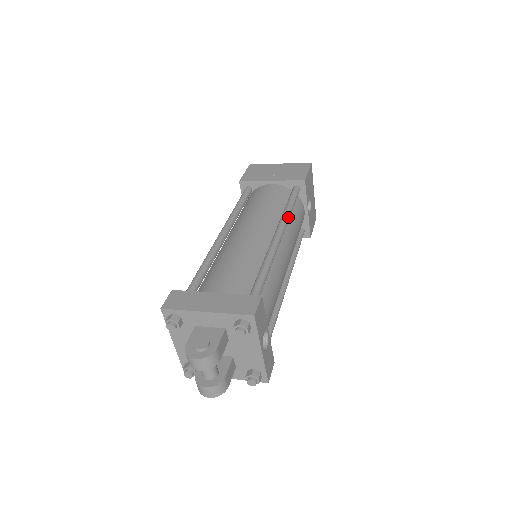
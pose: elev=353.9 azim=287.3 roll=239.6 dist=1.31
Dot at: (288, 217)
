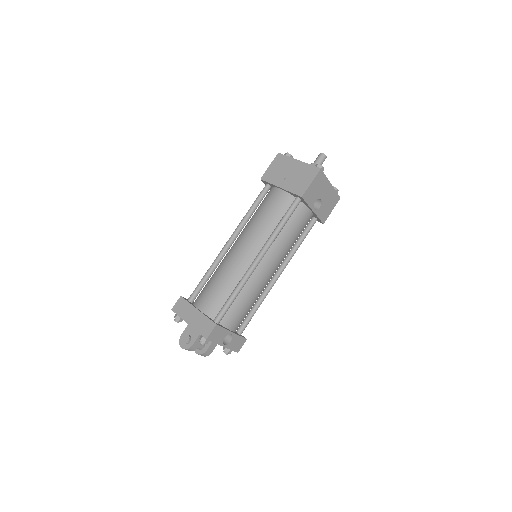
Dot at: (273, 239)
